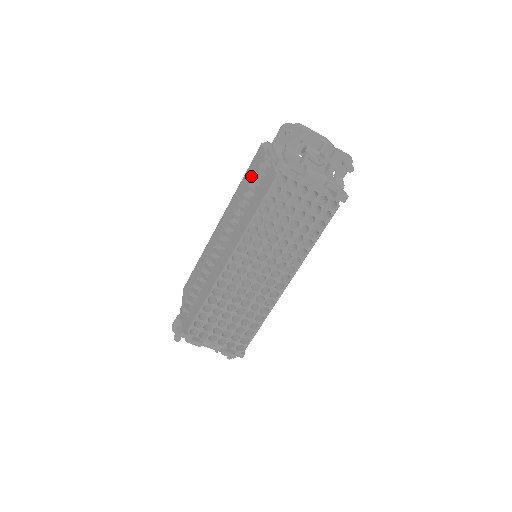
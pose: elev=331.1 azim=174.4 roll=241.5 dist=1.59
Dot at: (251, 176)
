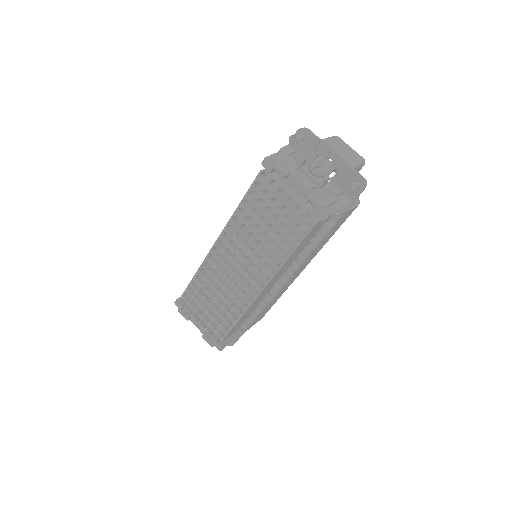
Dot at: occluded
